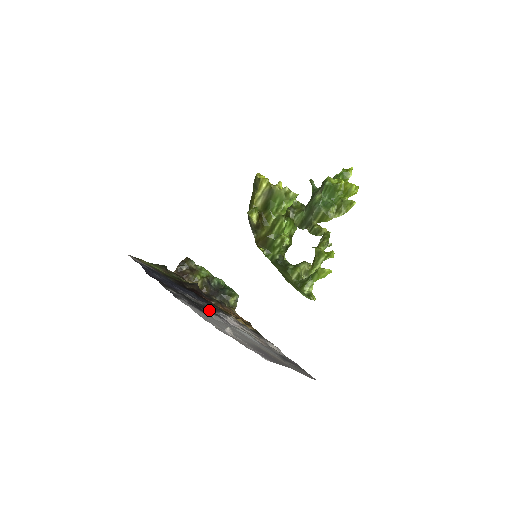
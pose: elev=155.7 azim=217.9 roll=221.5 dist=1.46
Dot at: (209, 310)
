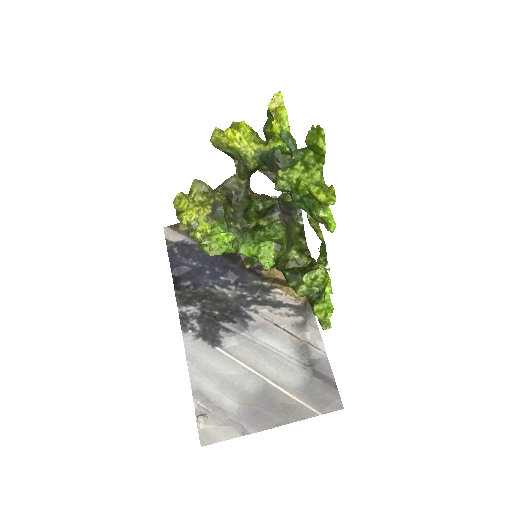
Dot at: (238, 306)
